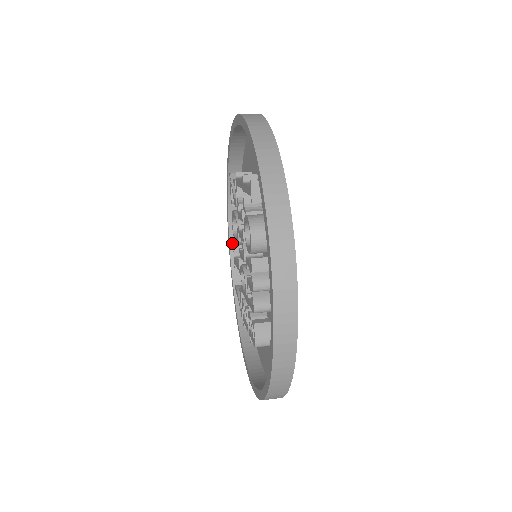
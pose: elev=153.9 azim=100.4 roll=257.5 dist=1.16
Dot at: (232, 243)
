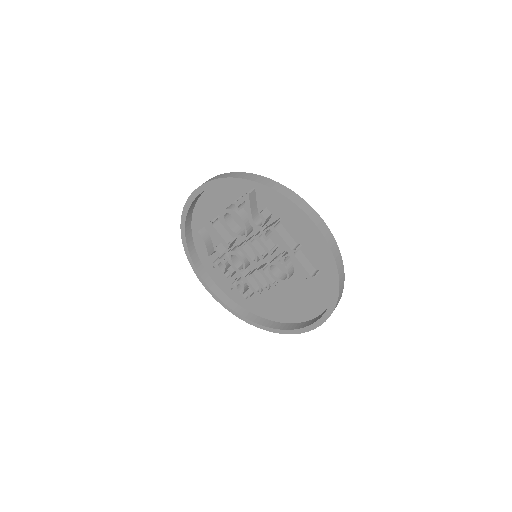
Dot at: (197, 197)
